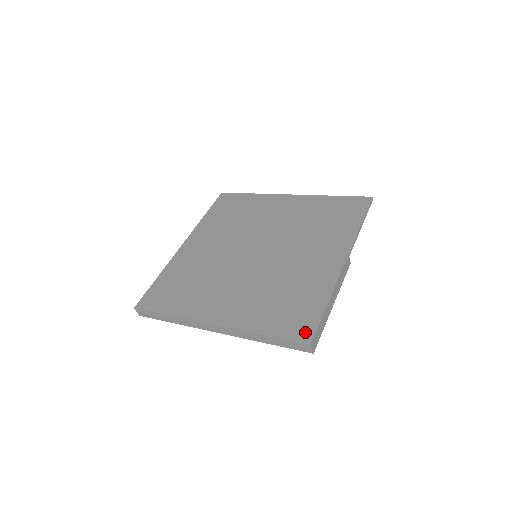
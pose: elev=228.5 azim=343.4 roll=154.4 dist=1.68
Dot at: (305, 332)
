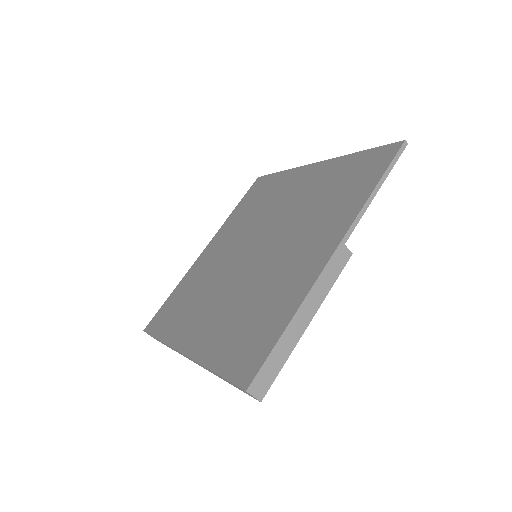
Dot at: (248, 370)
